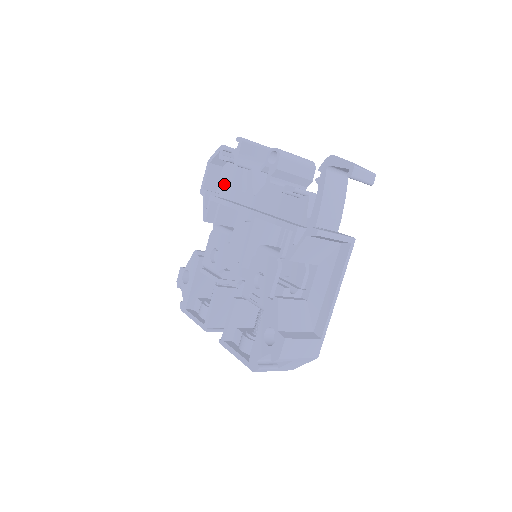
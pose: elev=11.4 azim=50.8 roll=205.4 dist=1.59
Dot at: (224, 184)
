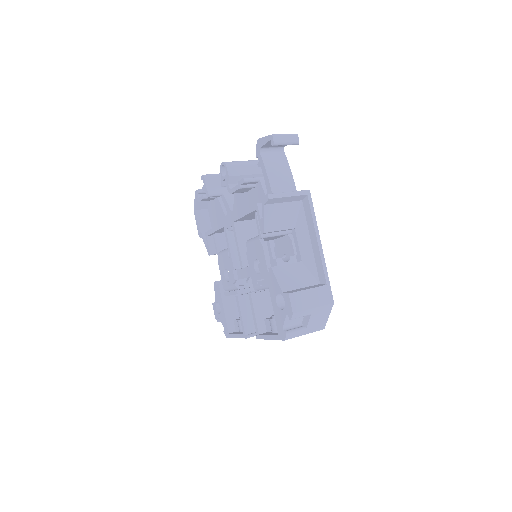
Dot at: (213, 220)
